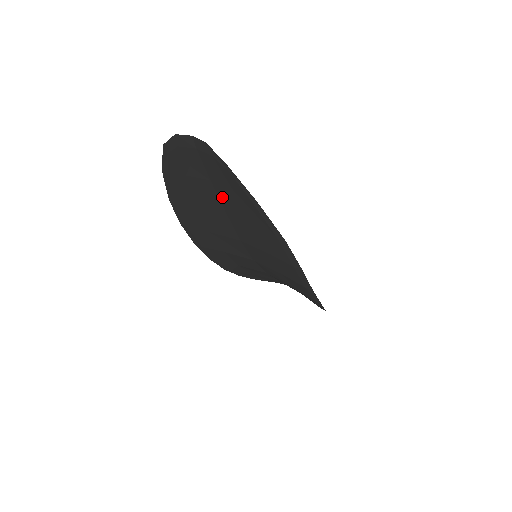
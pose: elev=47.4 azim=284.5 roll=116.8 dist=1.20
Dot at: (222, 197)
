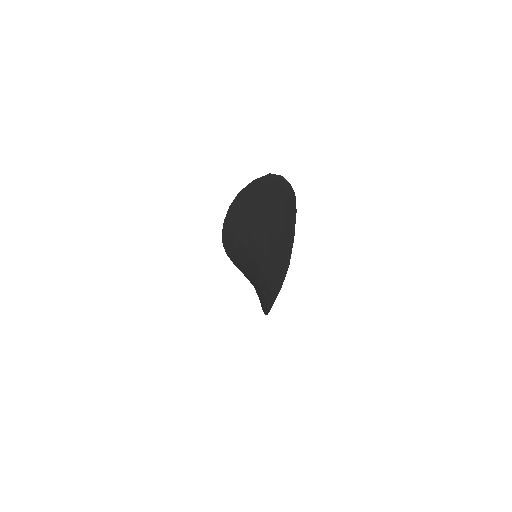
Dot at: (274, 219)
